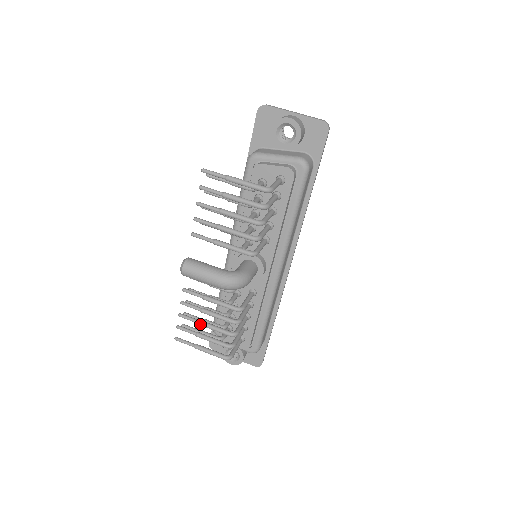
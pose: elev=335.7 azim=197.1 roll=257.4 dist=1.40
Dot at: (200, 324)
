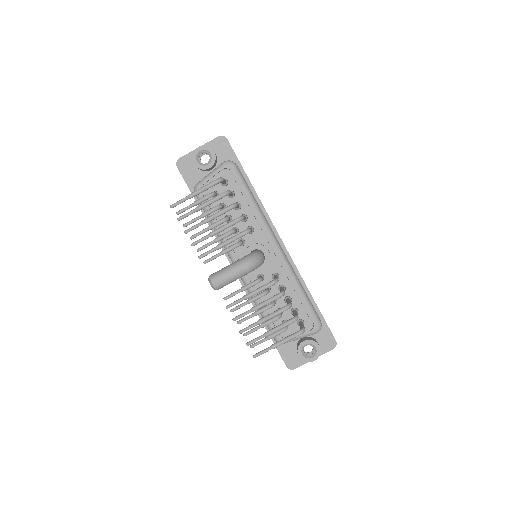
Dot at: (260, 322)
